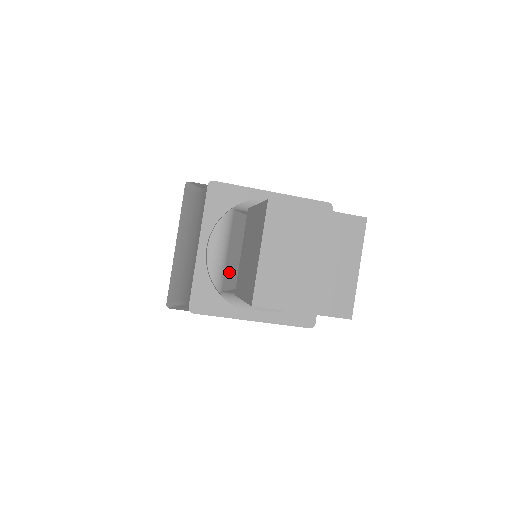
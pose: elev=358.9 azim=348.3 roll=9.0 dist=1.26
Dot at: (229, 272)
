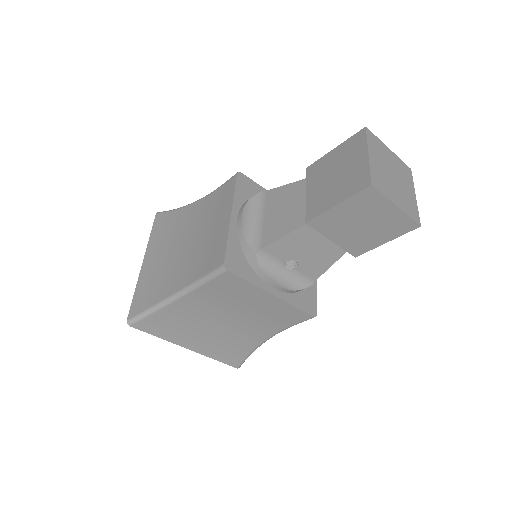
Dot at: (273, 228)
